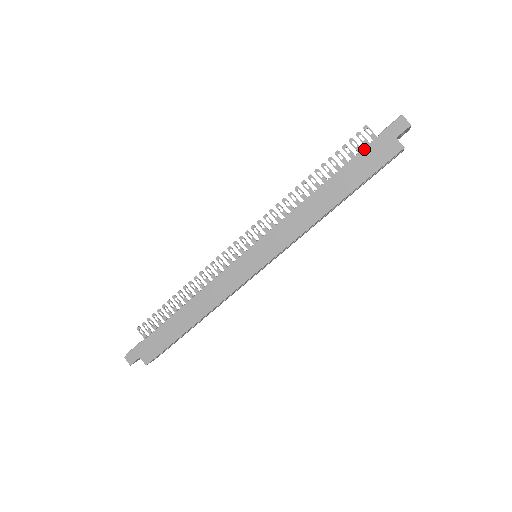
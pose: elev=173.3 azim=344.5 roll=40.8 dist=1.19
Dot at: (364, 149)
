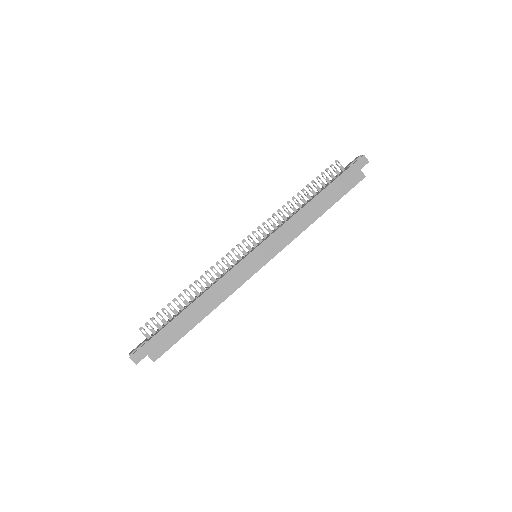
Dot at: (340, 175)
